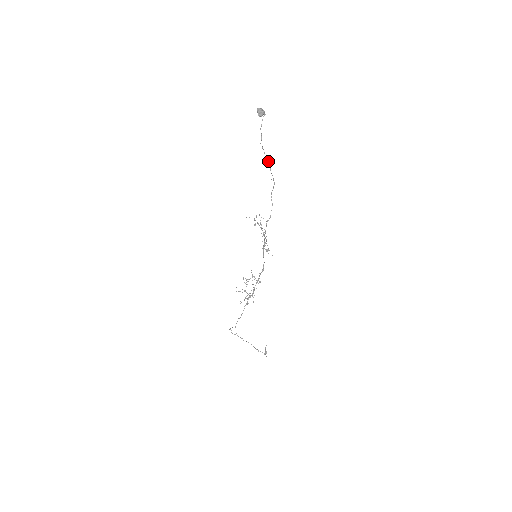
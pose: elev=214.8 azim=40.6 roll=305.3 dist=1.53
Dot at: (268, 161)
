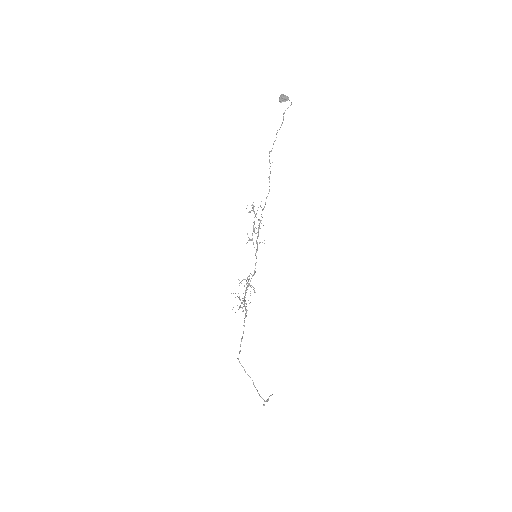
Dot at: occluded
